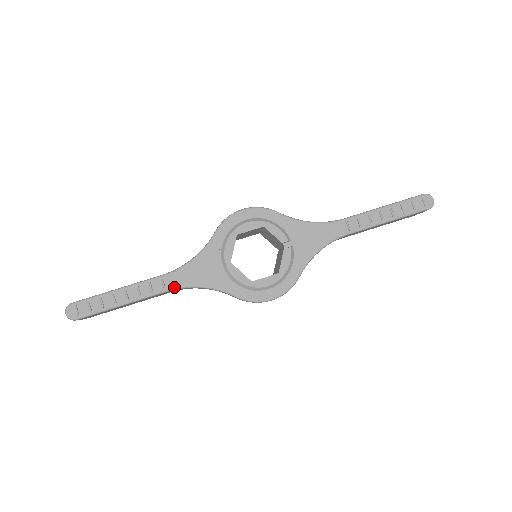
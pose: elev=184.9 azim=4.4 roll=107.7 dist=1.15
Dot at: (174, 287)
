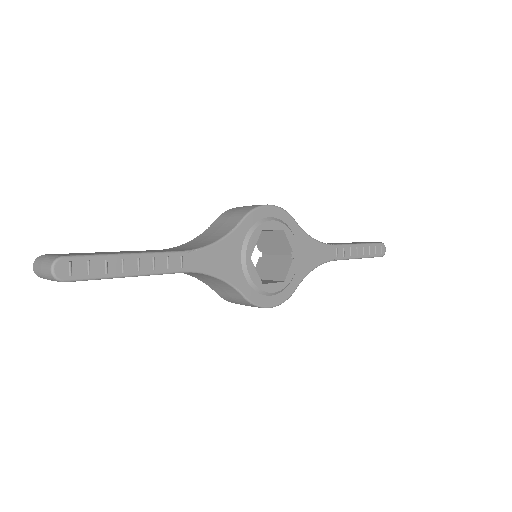
Dot at: (191, 269)
